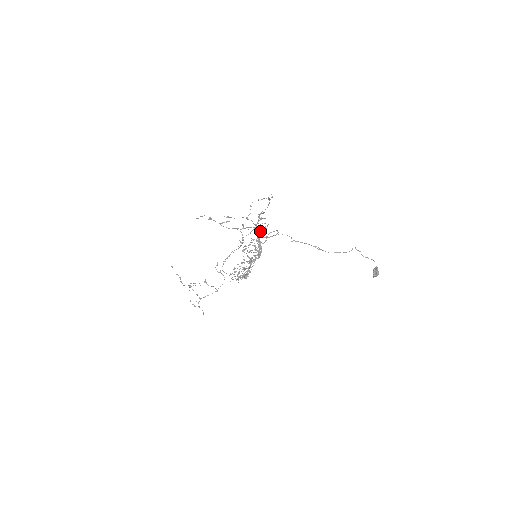
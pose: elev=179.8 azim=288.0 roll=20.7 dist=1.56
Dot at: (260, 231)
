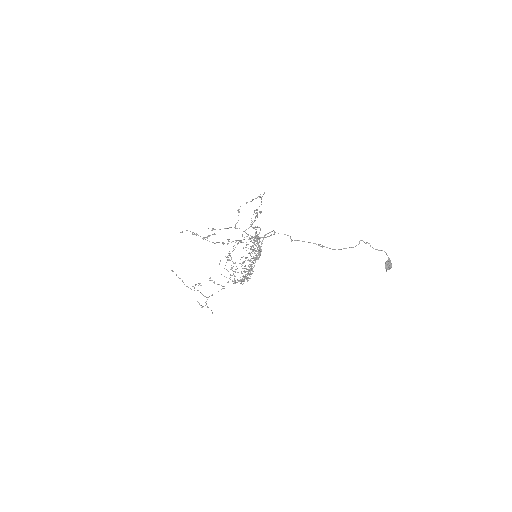
Dot at: occluded
